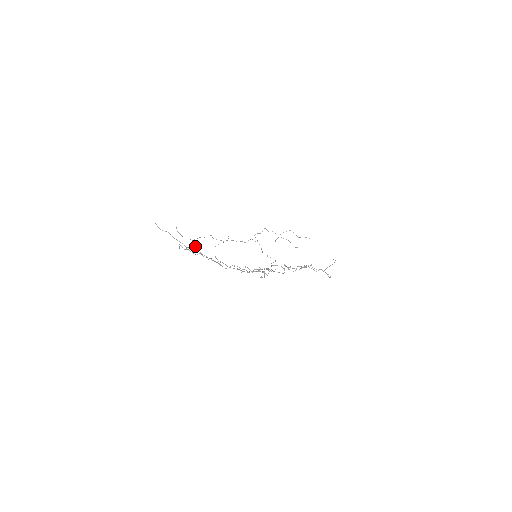
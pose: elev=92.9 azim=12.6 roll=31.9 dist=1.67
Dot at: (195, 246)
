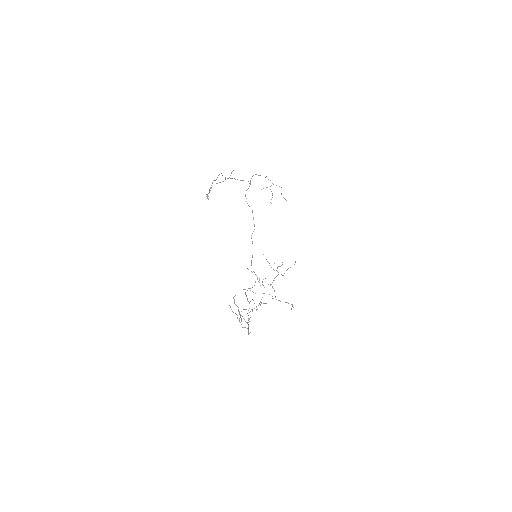
Dot at: (207, 198)
